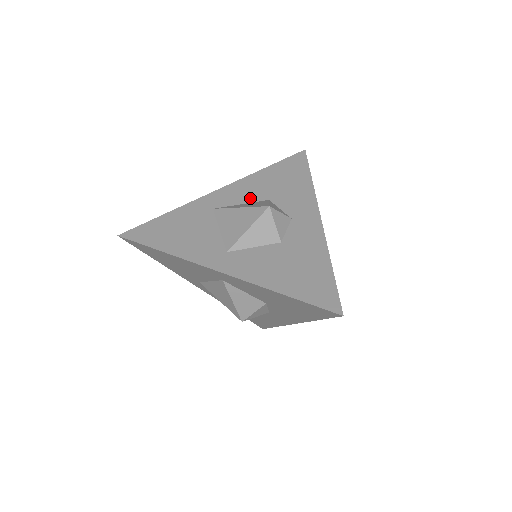
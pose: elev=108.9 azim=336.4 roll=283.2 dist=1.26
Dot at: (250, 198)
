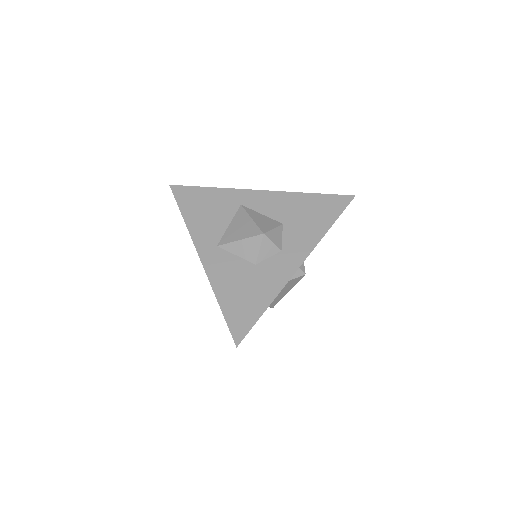
Dot at: (272, 213)
